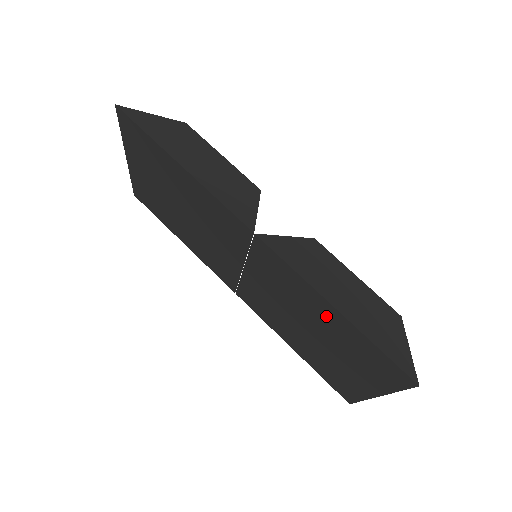
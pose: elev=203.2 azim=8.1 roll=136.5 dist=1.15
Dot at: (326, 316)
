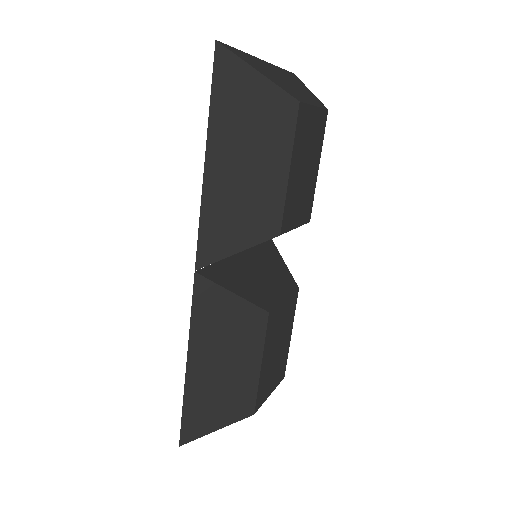
Dot at: occluded
